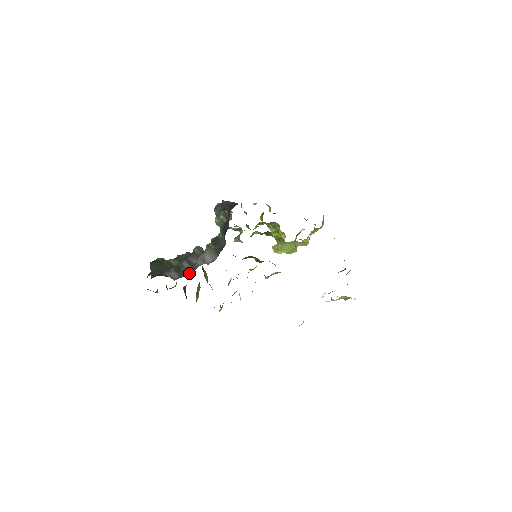
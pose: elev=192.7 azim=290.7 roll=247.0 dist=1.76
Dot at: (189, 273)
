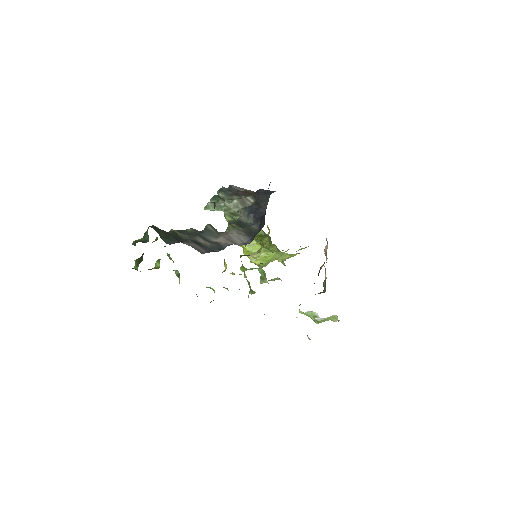
Dot at: (217, 250)
